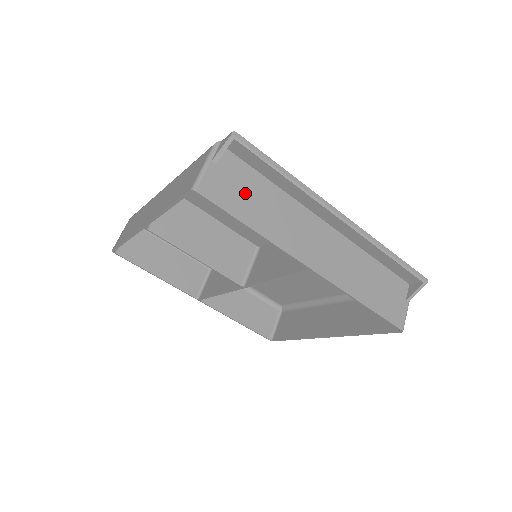
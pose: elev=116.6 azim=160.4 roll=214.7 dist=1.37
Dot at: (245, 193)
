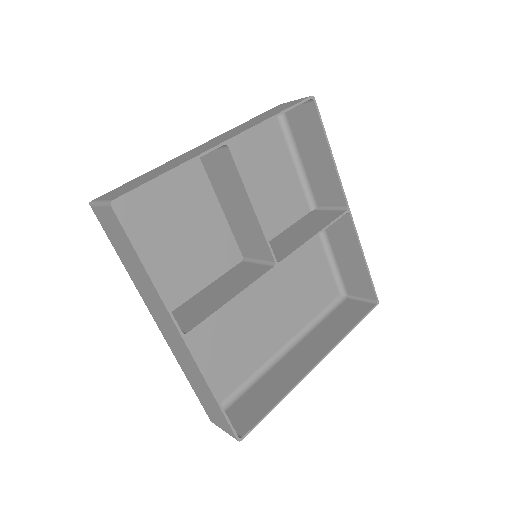
Dot at: (309, 137)
